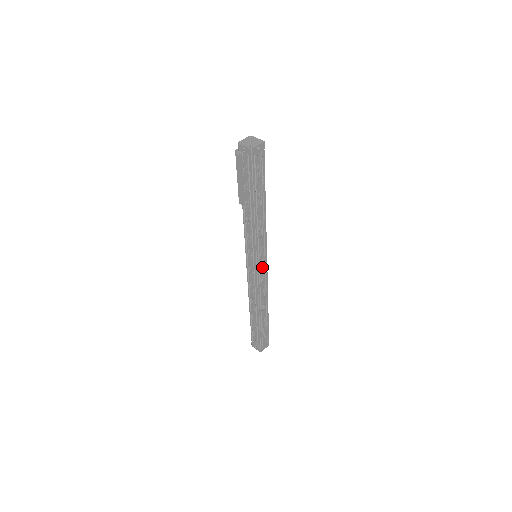
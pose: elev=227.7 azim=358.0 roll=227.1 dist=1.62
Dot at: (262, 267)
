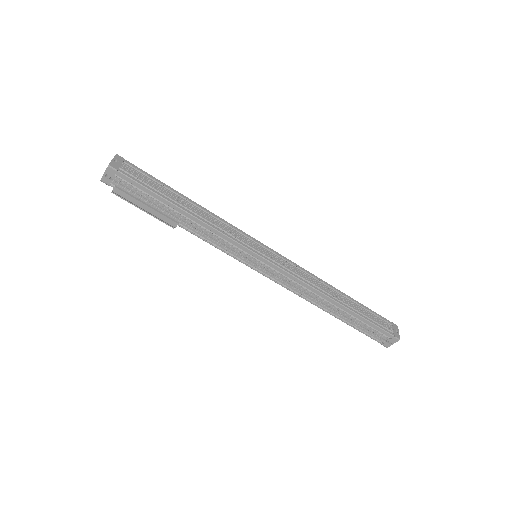
Dot at: (273, 257)
